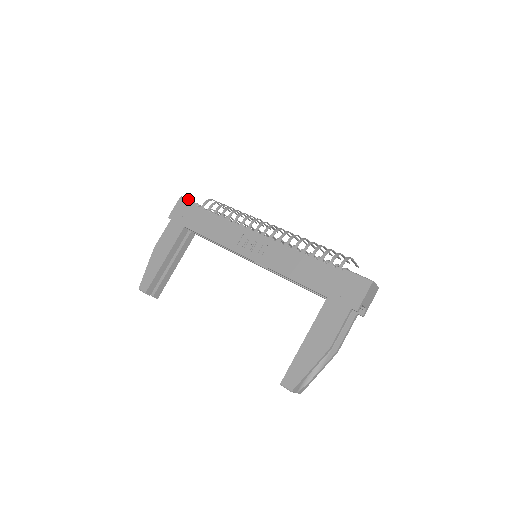
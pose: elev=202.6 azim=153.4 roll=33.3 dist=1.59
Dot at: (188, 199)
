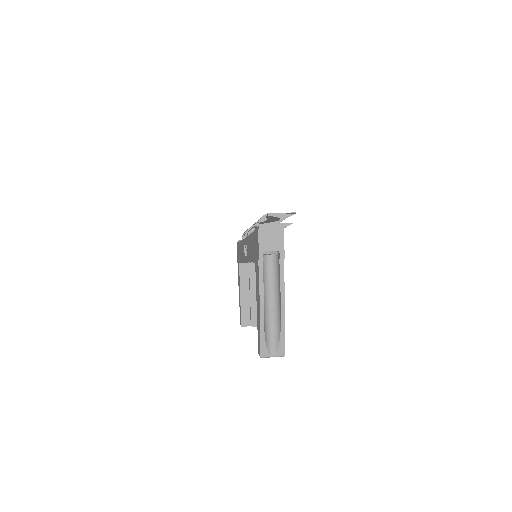
Dot at: occluded
